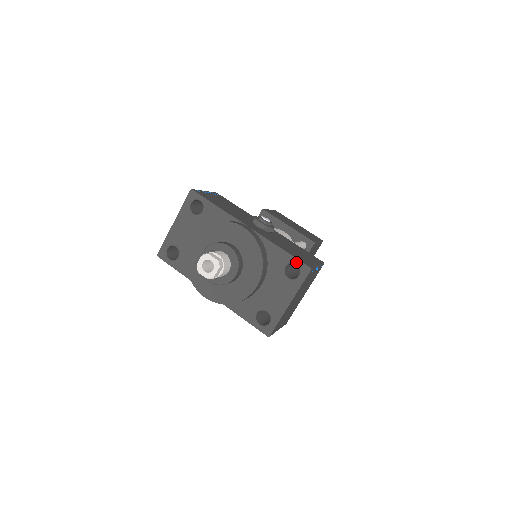
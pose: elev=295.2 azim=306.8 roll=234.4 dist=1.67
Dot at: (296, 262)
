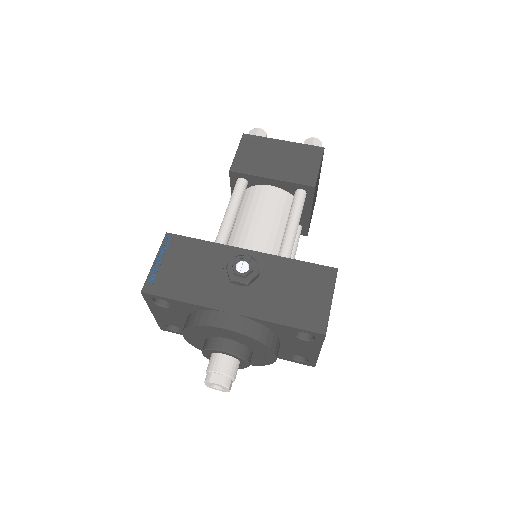
Dot at: (304, 332)
